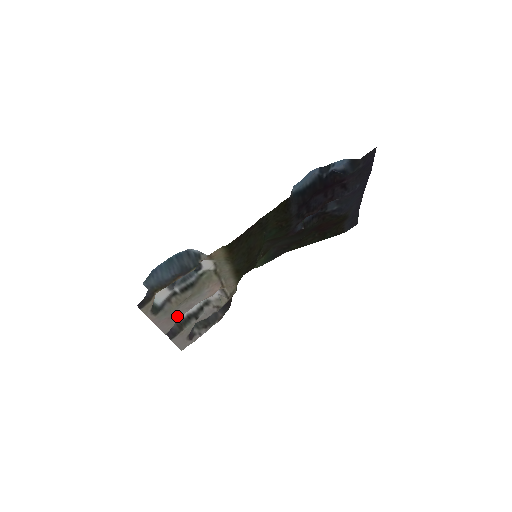
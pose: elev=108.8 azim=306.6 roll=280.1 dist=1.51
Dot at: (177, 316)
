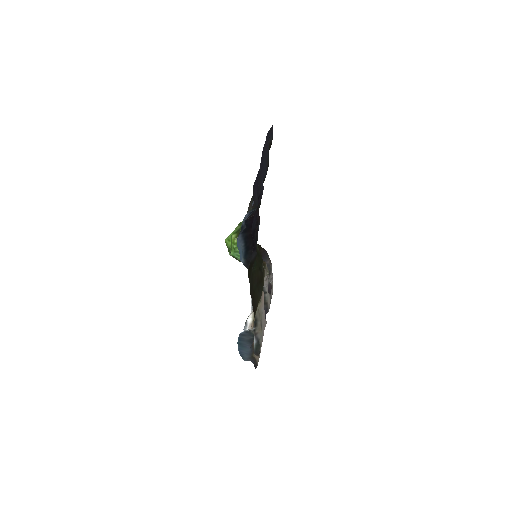
Dot at: (264, 322)
